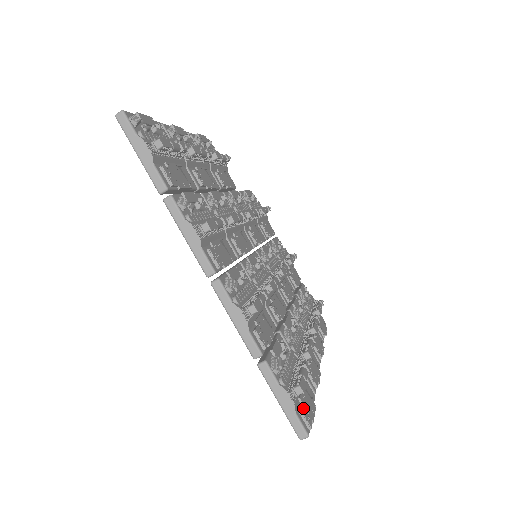
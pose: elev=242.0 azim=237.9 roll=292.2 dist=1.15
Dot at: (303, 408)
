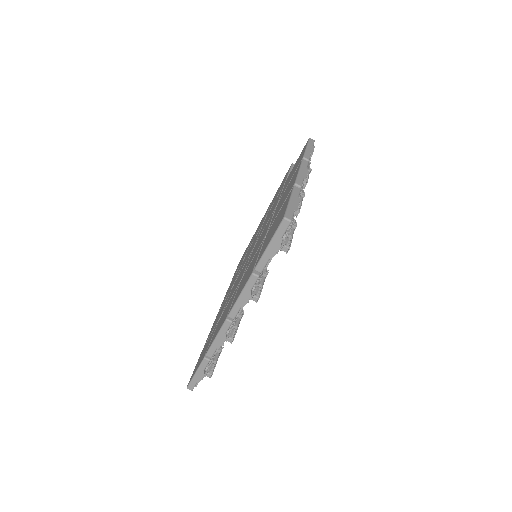
Dot at: occluded
